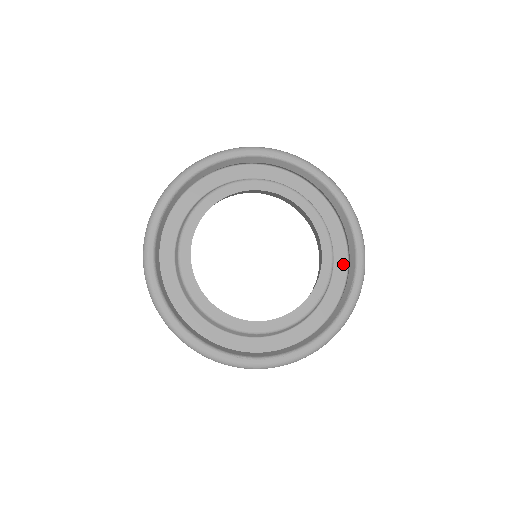
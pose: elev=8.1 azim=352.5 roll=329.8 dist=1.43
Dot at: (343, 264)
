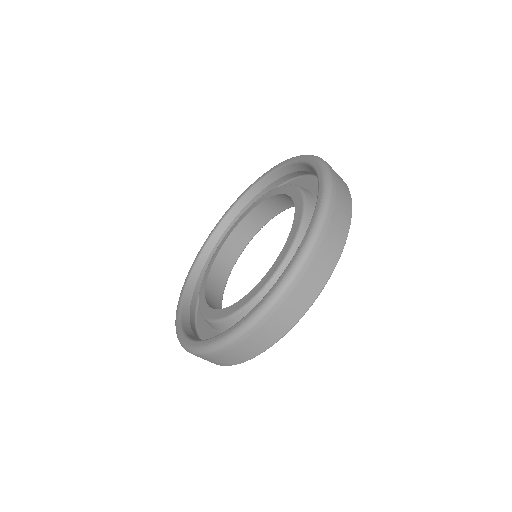
Dot at: occluded
